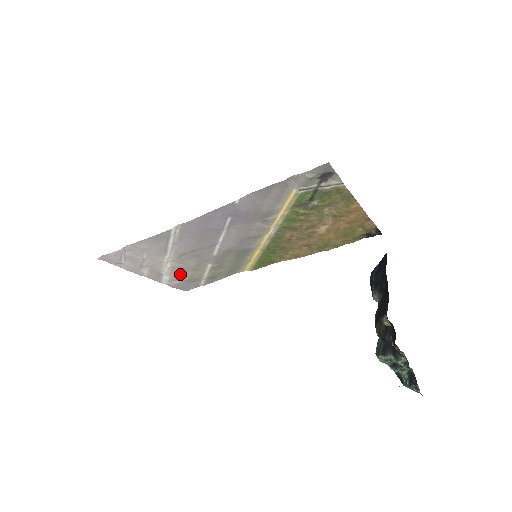
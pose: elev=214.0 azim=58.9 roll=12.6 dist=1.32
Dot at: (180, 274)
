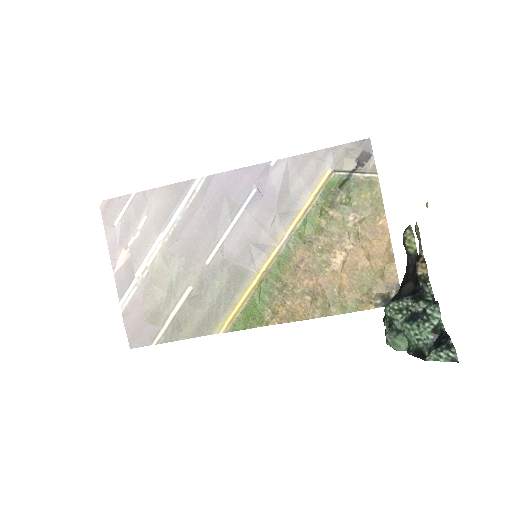
Dot at: (151, 290)
